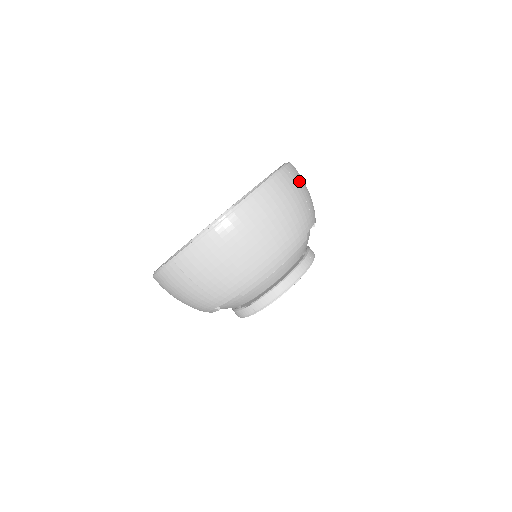
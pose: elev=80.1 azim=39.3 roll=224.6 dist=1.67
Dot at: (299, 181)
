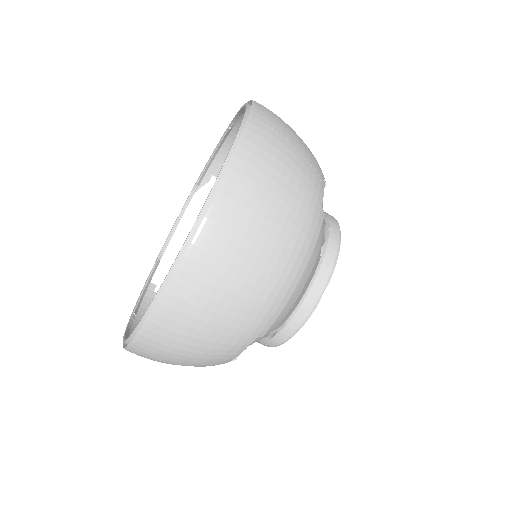
Dot at: (279, 127)
